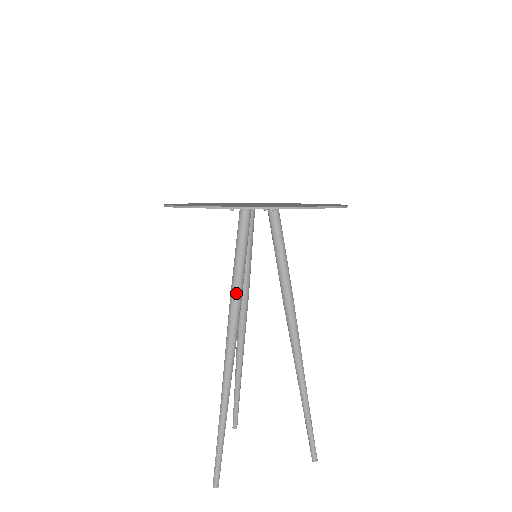
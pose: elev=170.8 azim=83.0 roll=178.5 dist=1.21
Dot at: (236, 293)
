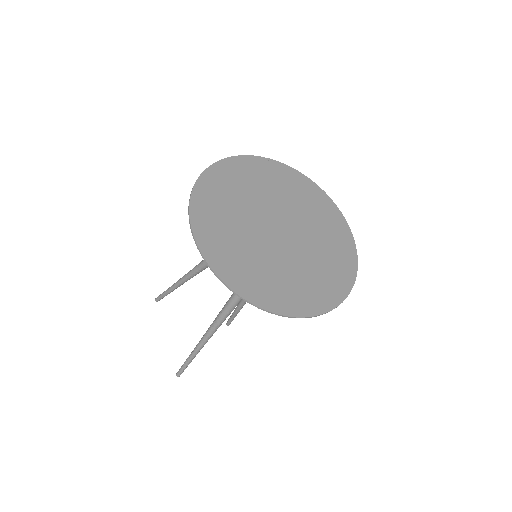
Dot at: (241, 299)
